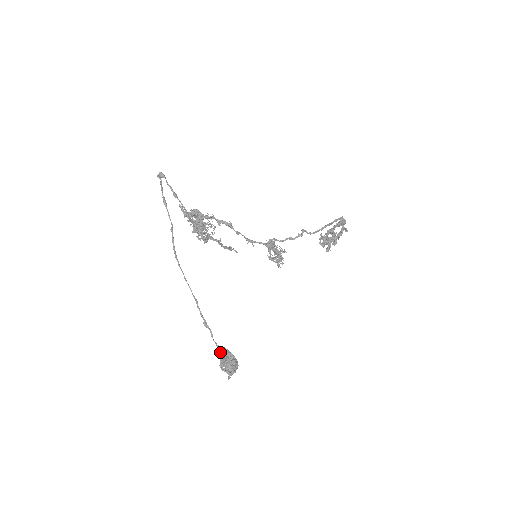
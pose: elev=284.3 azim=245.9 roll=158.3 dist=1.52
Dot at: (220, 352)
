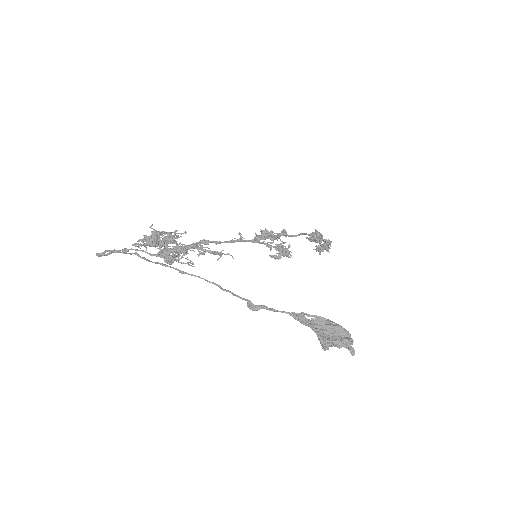
Dot at: (303, 323)
